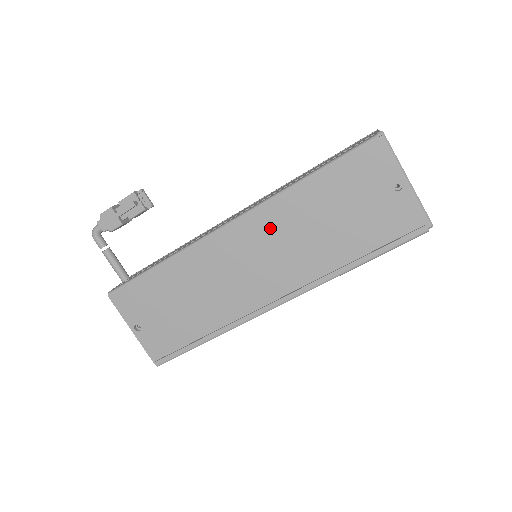
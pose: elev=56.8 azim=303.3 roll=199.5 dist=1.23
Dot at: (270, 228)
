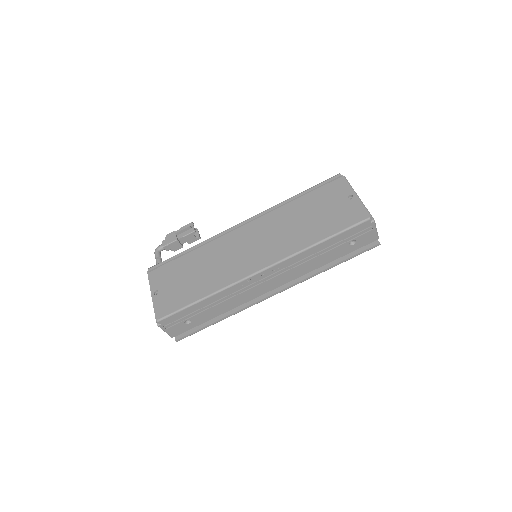
Dot at: (267, 224)
